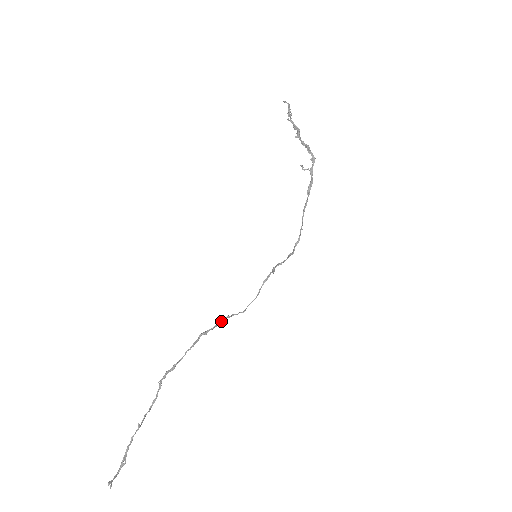
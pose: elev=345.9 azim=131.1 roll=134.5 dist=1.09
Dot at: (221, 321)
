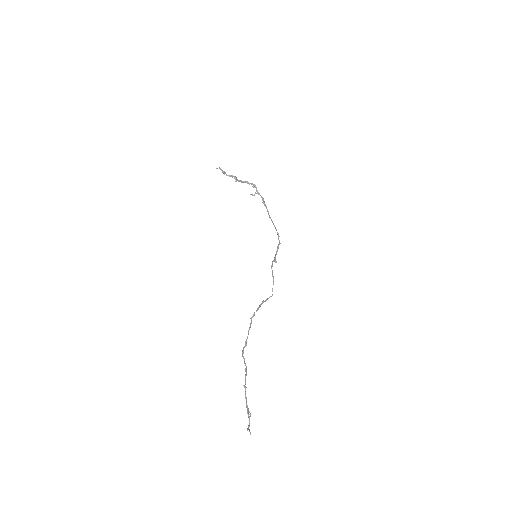
Dot at: (260, 306)
